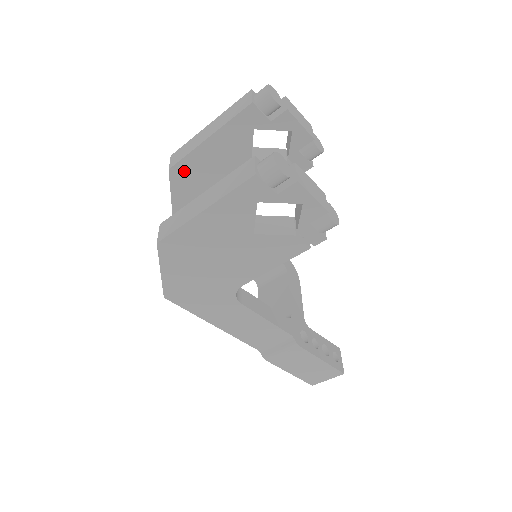
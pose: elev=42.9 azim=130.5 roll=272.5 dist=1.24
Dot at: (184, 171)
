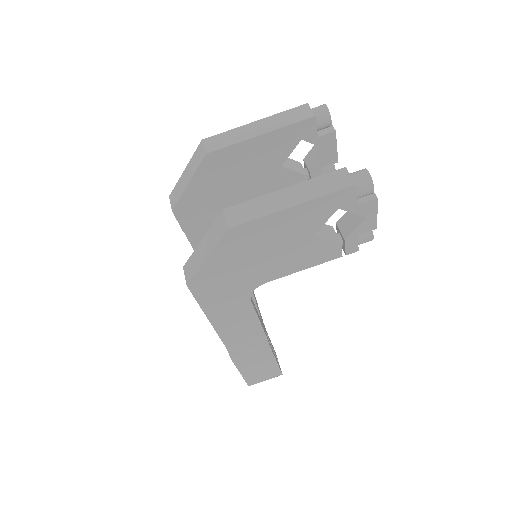
Dot at: (219, 159)
